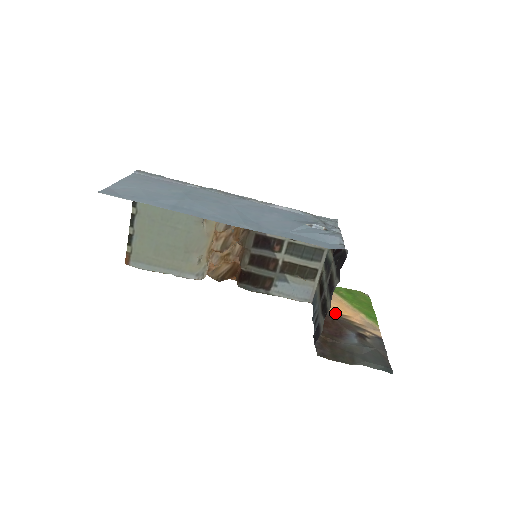
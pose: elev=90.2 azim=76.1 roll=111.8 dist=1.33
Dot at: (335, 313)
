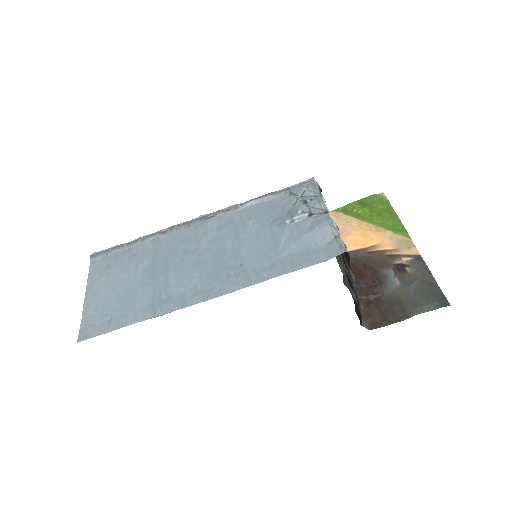
Dot at: (362, 250)
